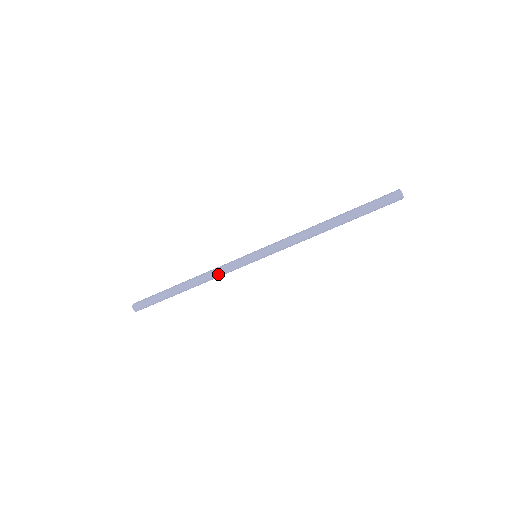
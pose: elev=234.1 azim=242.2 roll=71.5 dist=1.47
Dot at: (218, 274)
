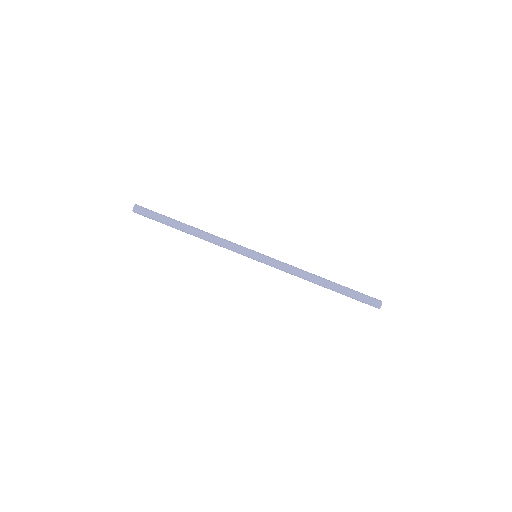
Dot at: (222, 239)
